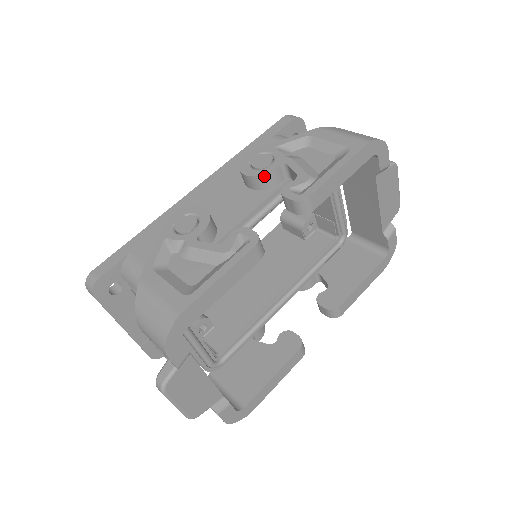
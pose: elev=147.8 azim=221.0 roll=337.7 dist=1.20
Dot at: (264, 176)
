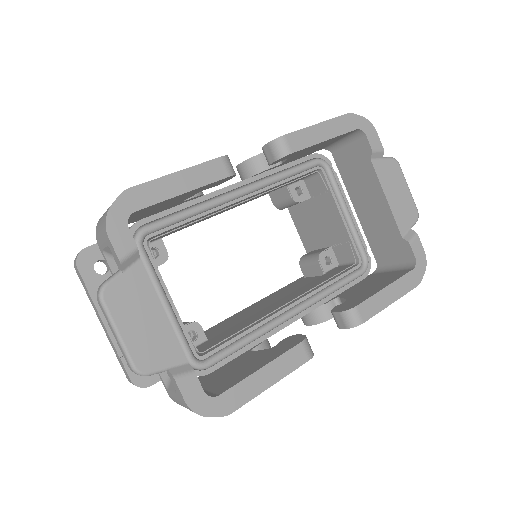
Dot at: (254, 158)
